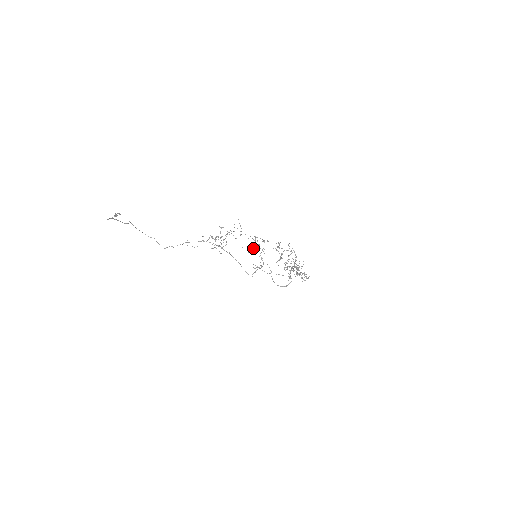
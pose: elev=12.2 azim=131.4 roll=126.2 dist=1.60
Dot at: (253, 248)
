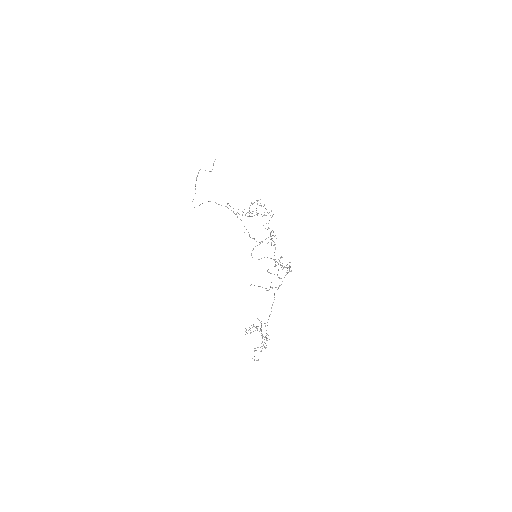
Dot at: occluded
